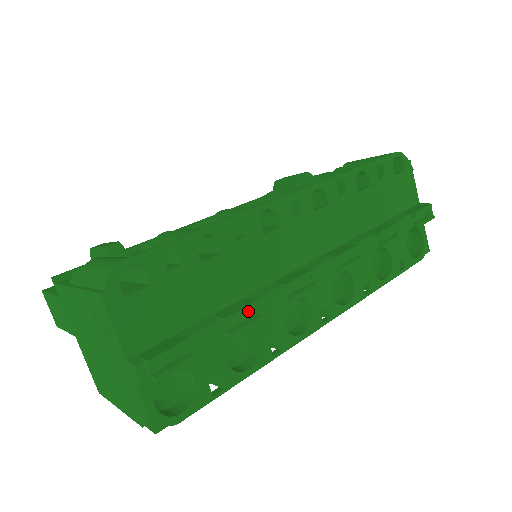
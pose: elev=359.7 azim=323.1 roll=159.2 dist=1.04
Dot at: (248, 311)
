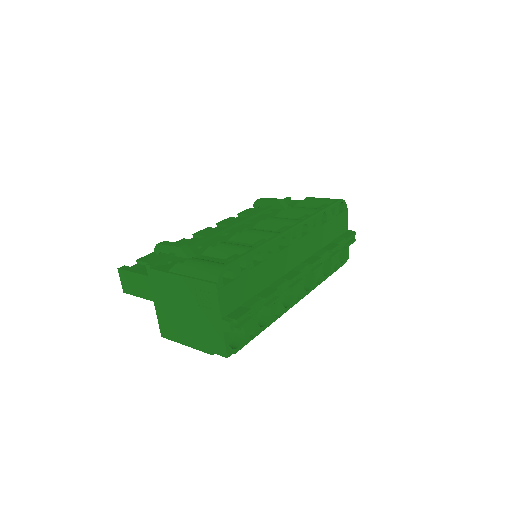
Dot at: occluded
